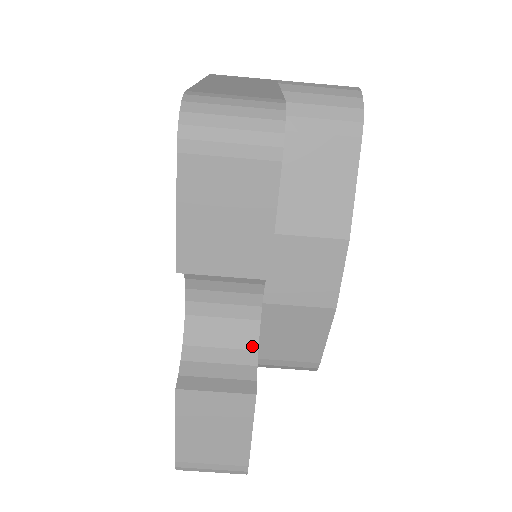
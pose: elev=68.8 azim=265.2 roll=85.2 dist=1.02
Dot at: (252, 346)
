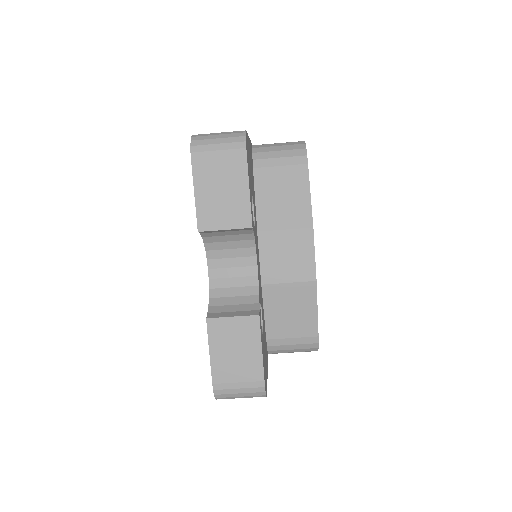
Dot at: (255, 293)
